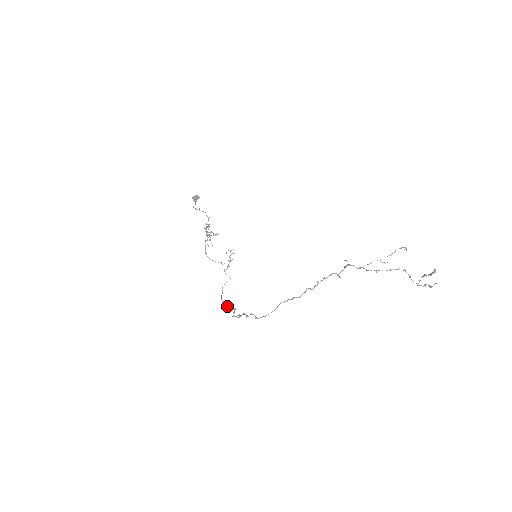
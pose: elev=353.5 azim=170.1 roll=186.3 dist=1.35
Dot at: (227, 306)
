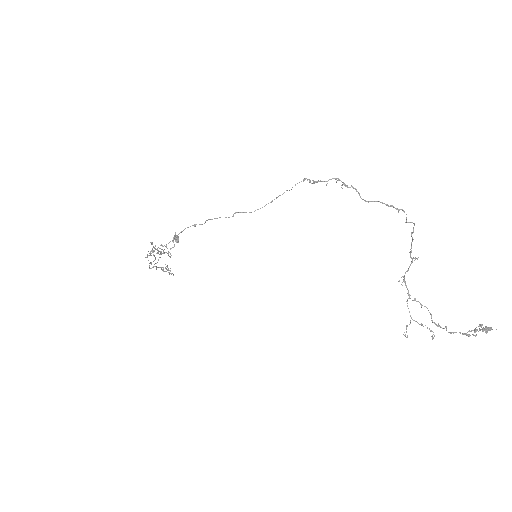
Dot at: (219, 217)
